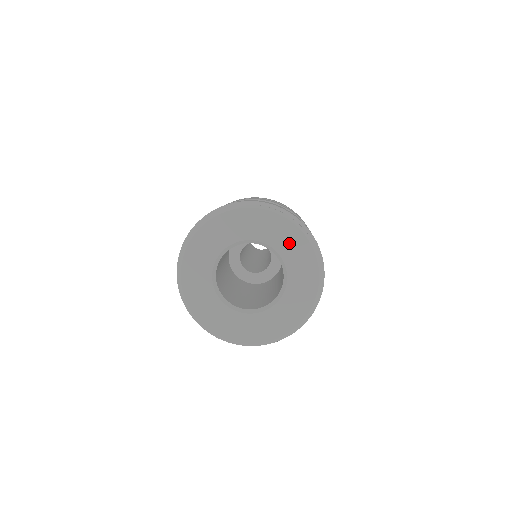
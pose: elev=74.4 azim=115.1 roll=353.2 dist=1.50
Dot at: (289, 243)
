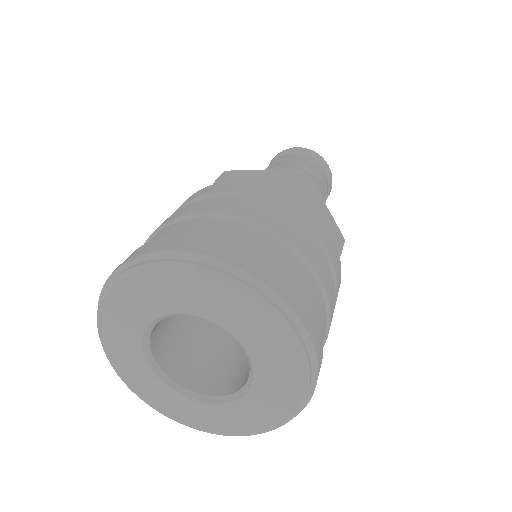
Dot at: (276, 388)
